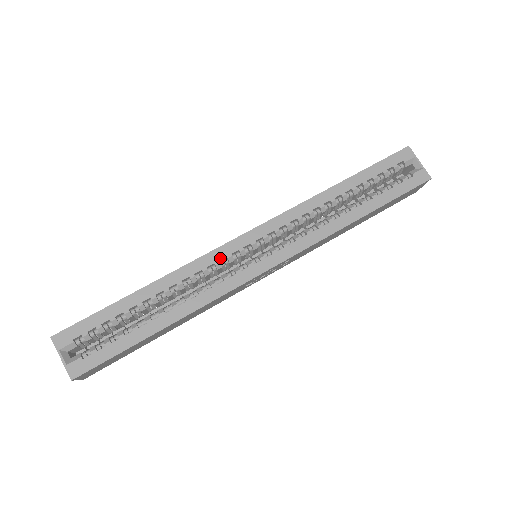
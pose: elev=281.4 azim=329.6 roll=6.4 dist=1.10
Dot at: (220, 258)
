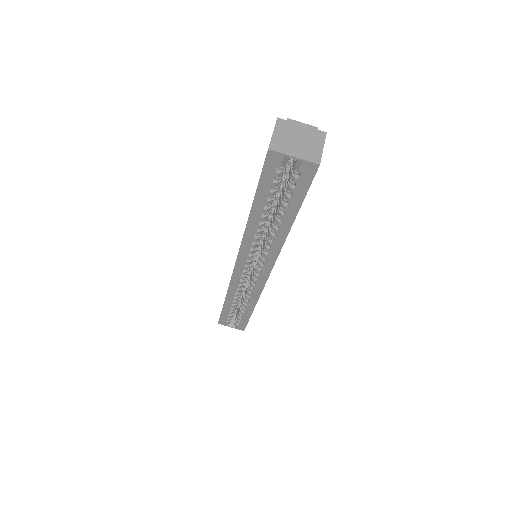
Dot at: (239, 281)
